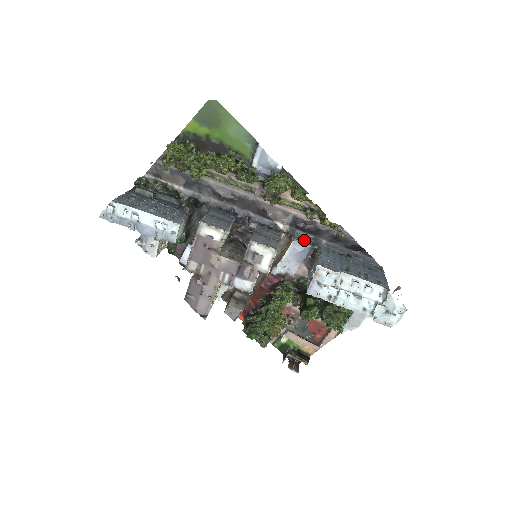
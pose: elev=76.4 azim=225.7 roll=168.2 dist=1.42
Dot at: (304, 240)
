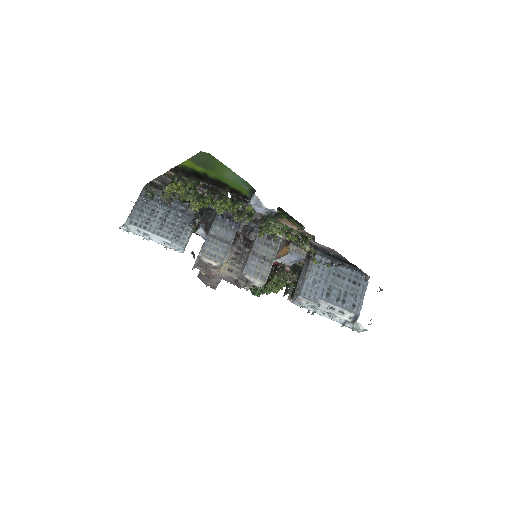
Dot at: (300, 249)
